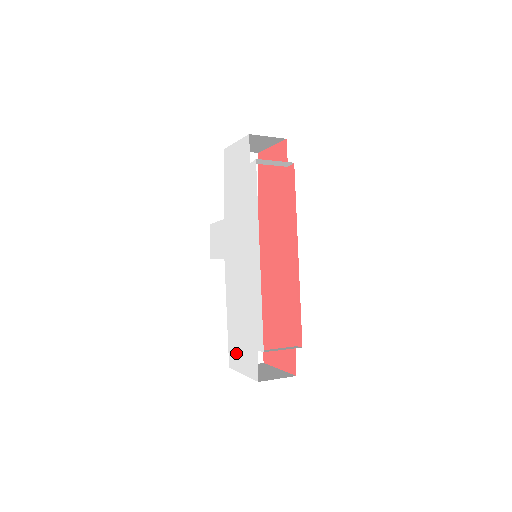
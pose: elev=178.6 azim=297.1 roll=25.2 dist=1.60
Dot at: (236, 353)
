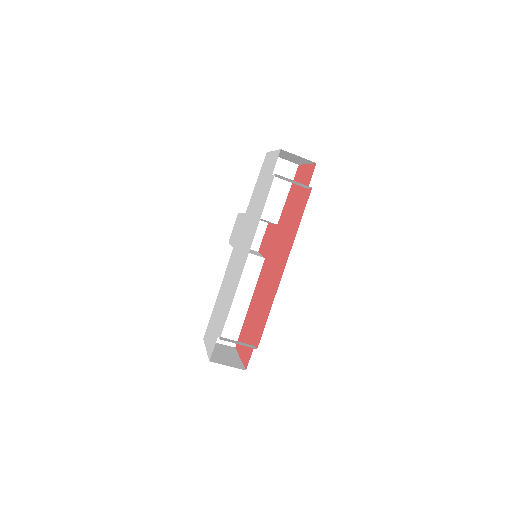
Dot at: (210, 330)
